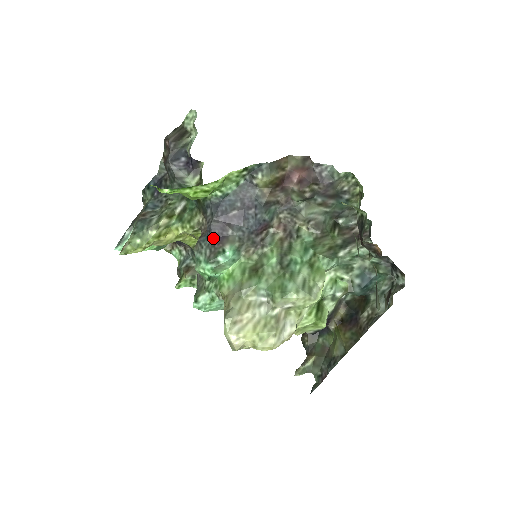
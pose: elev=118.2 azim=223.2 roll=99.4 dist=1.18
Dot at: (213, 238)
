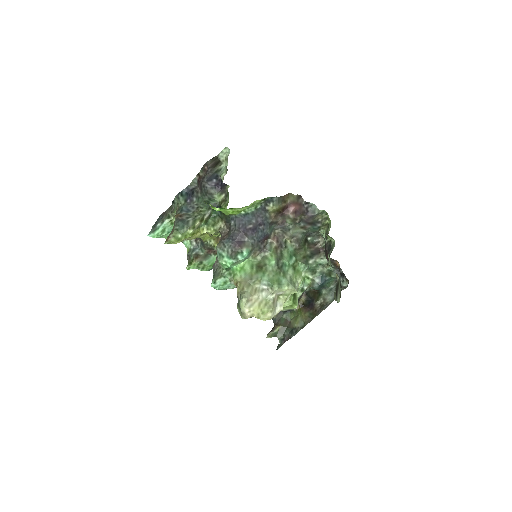
Dot at: (234, 242)
